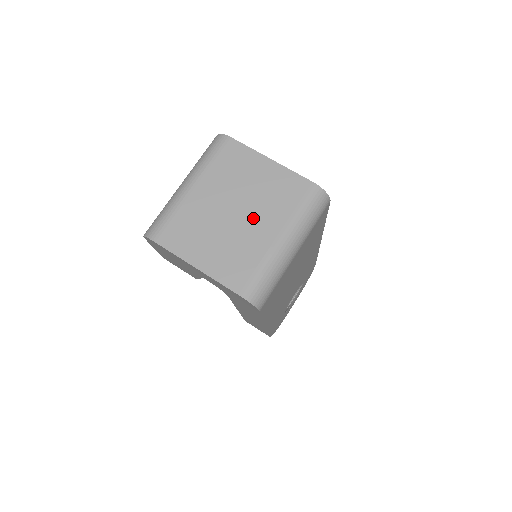
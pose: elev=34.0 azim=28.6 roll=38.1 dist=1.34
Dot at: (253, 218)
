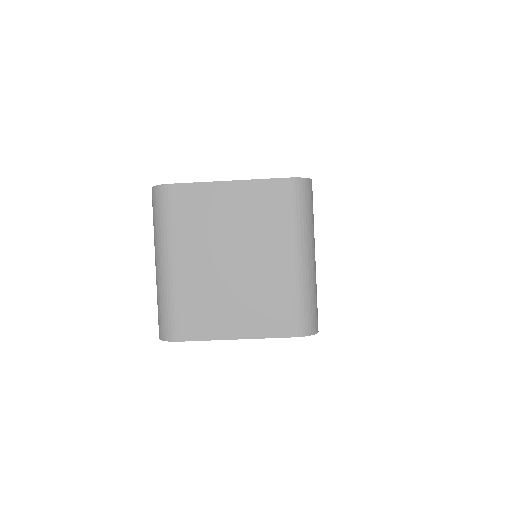
Dot at: (255, 255)
